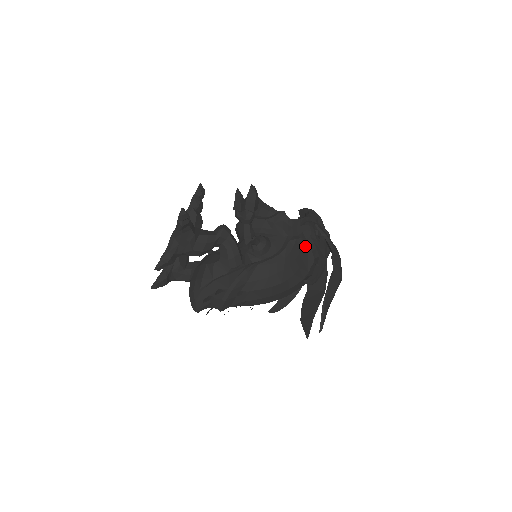
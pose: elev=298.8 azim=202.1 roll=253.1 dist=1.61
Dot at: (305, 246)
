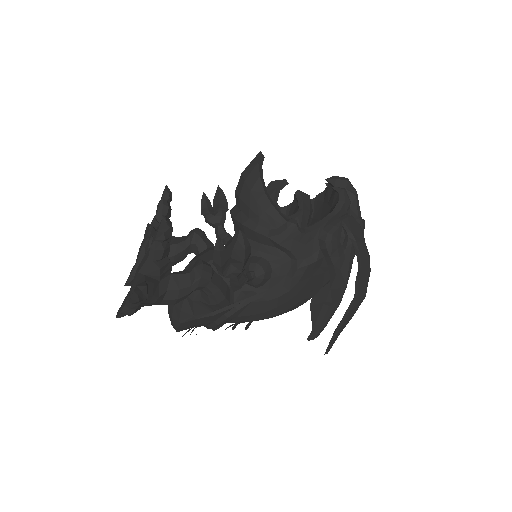
Dot at: (321, 264)
